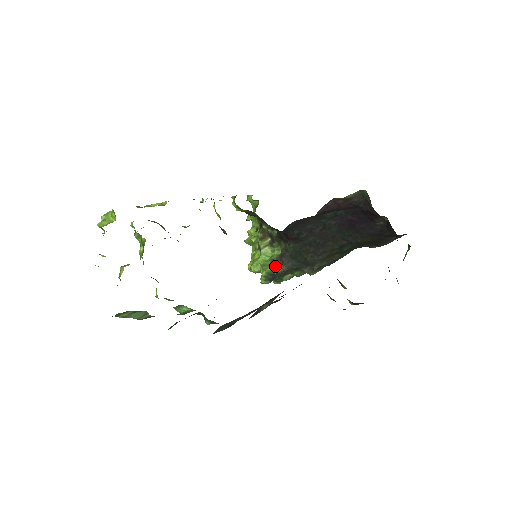
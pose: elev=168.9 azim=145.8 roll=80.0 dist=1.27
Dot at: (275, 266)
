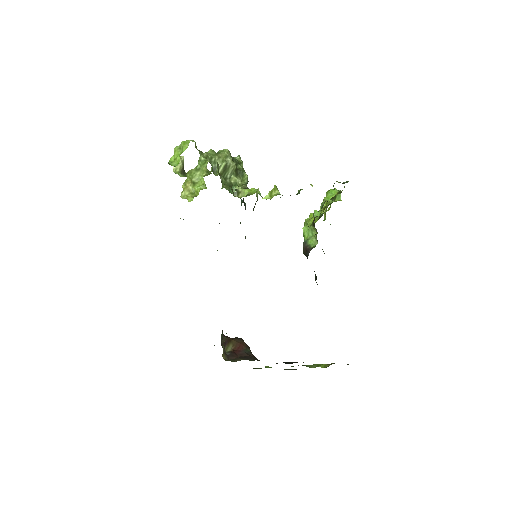
Dot at: (303, 247)
